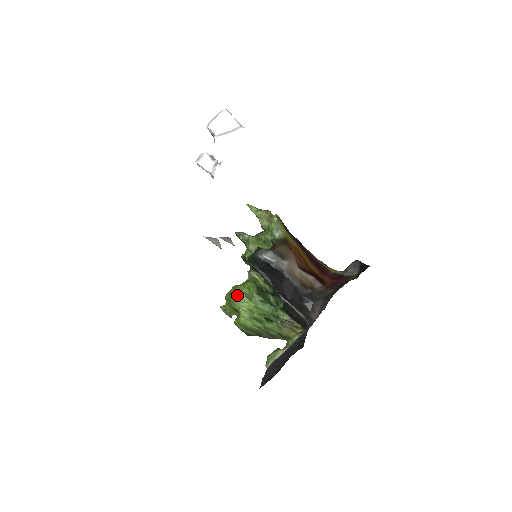
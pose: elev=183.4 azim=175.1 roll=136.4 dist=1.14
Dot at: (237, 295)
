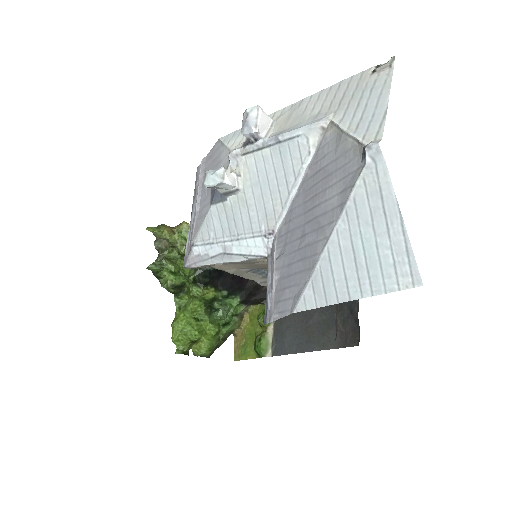
Dot at: (192, 325)
